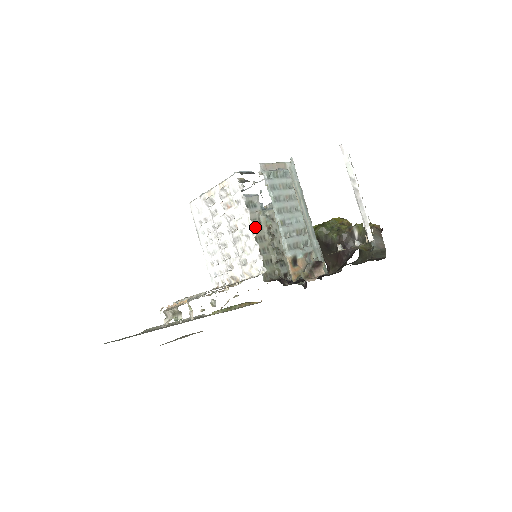
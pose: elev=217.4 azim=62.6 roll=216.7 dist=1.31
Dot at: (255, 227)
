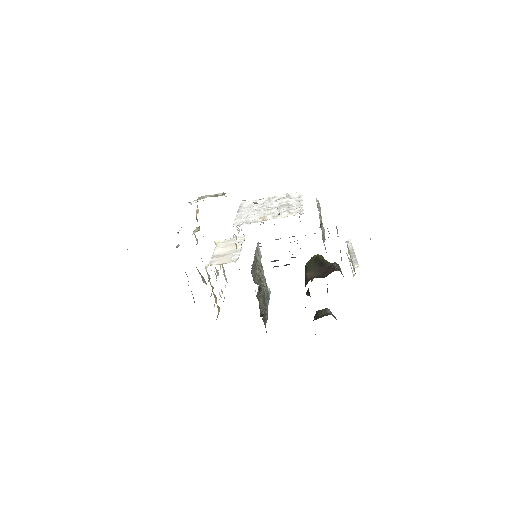
Dot at: occluded
